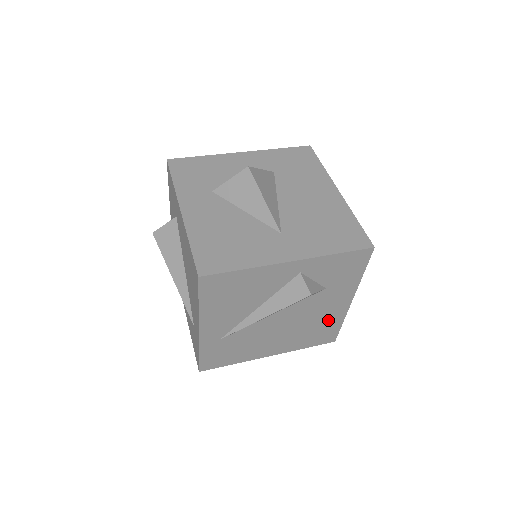
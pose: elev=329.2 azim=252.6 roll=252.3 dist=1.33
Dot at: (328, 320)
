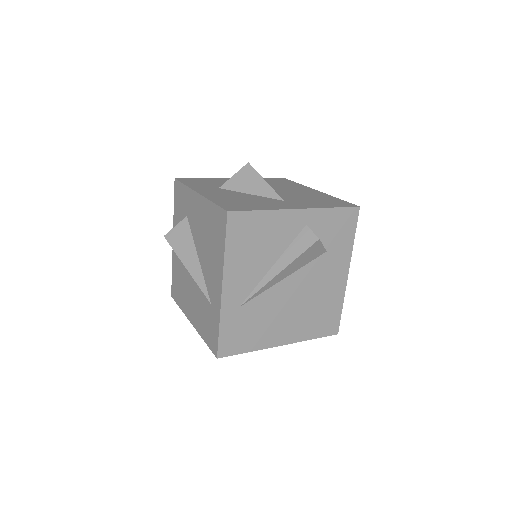
Dot at: (330, 299)
